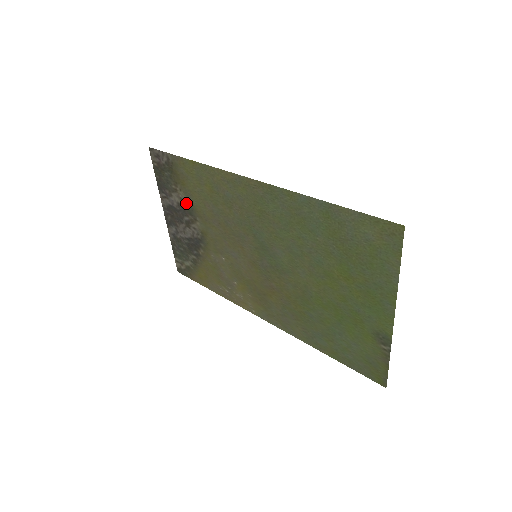
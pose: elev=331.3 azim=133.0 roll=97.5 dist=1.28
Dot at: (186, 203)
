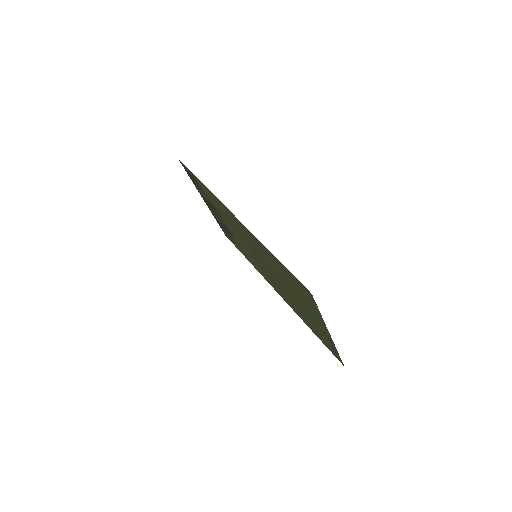
Dot at: (210, 202)
